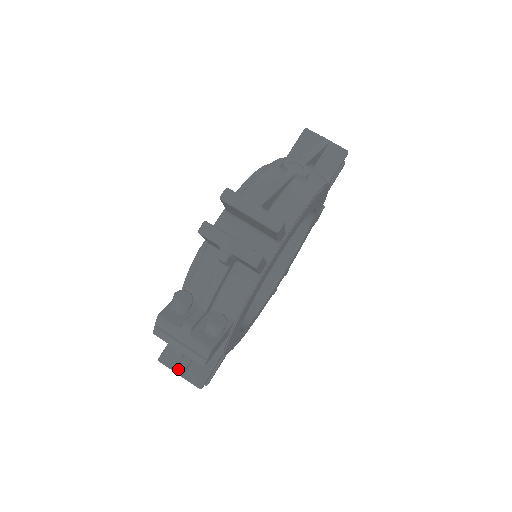
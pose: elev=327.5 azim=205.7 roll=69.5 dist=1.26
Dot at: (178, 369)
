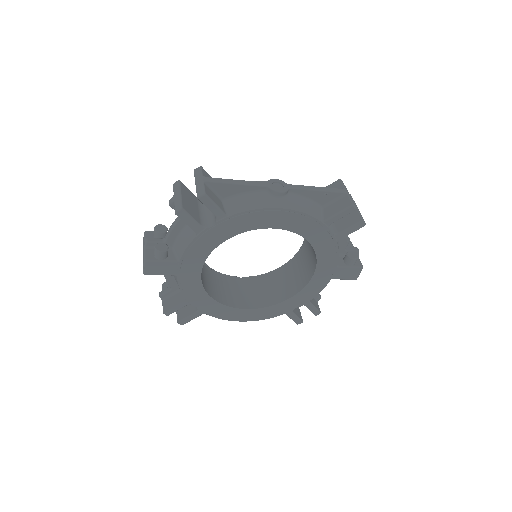
Dot at: (161, 292)
